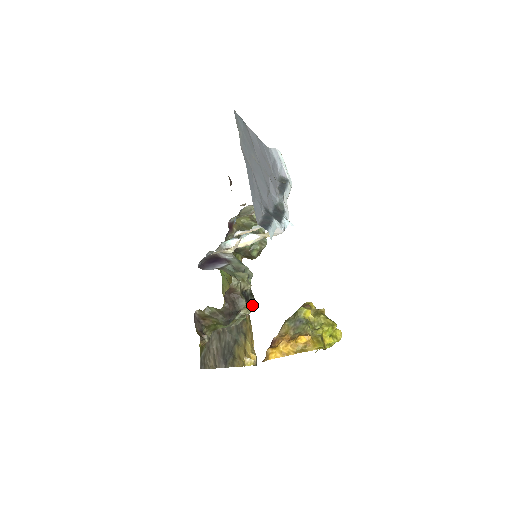
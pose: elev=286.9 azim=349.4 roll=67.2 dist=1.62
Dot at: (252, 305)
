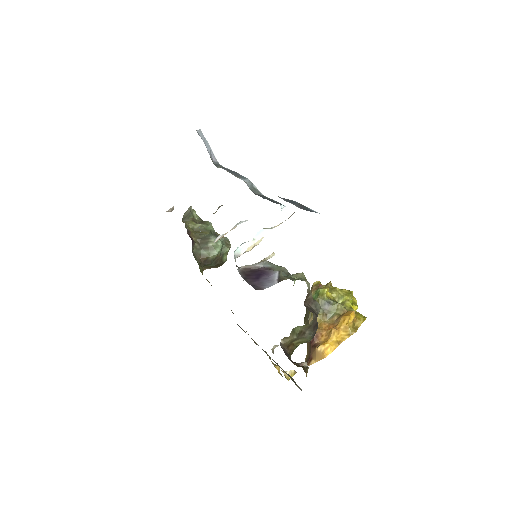
Dot at: occluded
